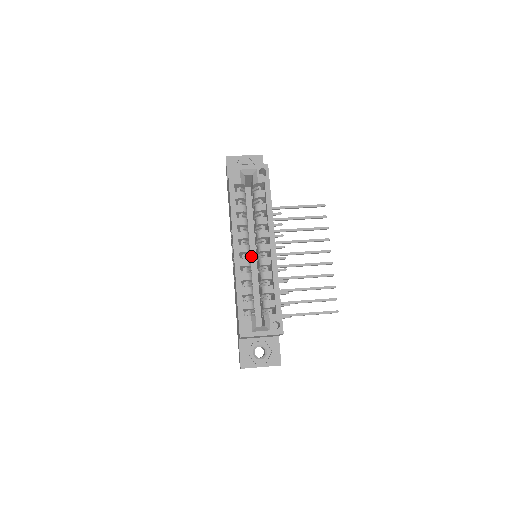
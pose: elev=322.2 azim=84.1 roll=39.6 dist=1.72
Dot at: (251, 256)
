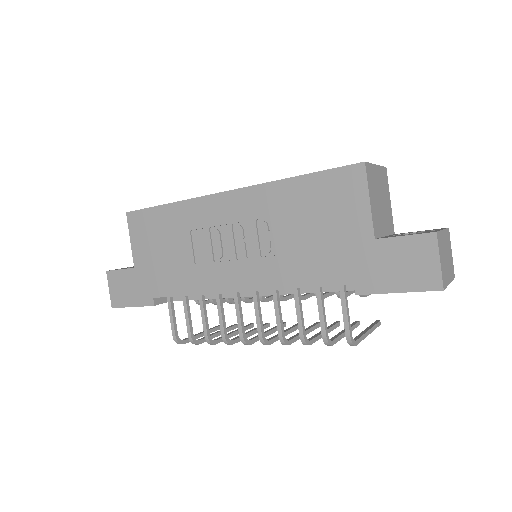
Dot at: occluded
